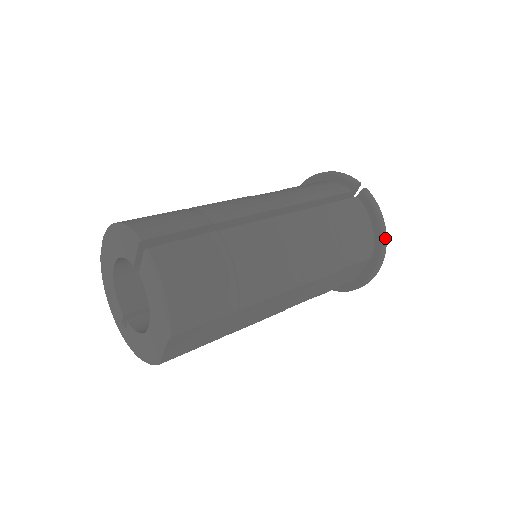
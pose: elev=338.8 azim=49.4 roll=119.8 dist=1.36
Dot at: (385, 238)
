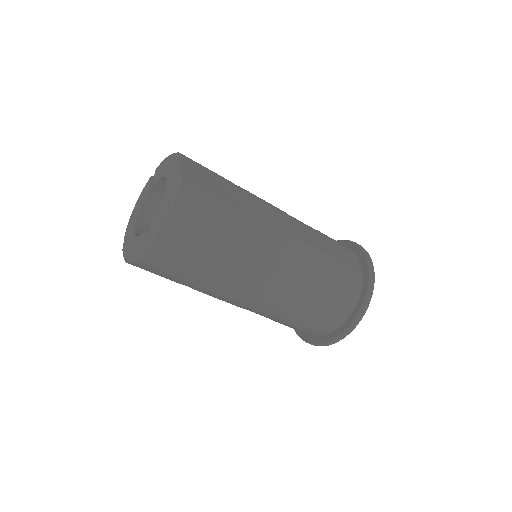
Dot at: occluded
